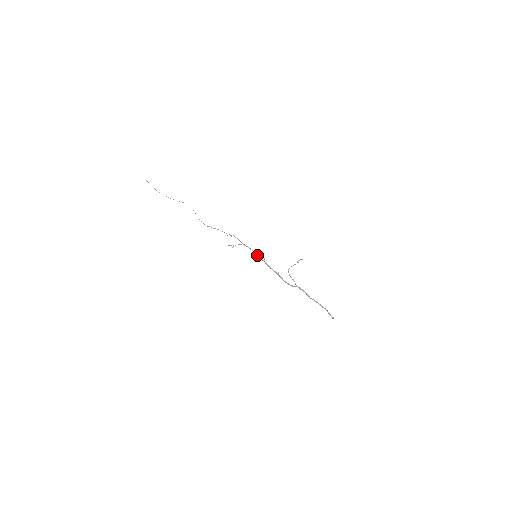
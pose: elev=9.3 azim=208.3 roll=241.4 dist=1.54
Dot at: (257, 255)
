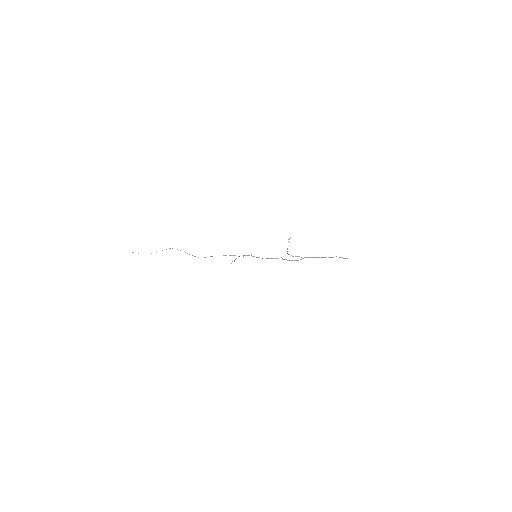
Dot at: (256, 257)
